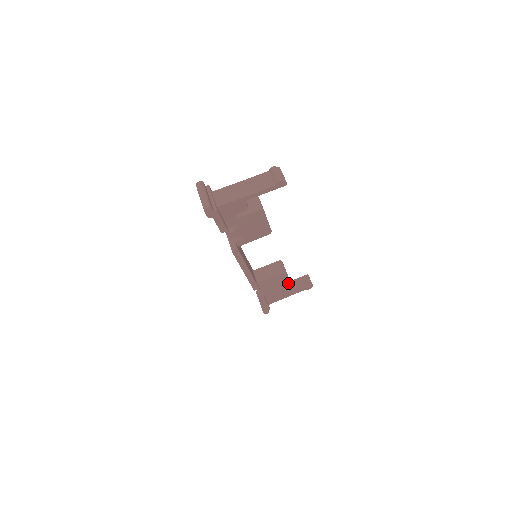
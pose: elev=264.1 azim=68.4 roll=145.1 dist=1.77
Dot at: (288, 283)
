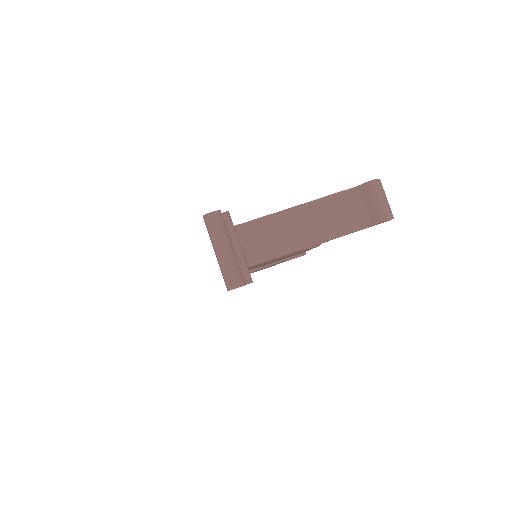
Dot at: occluded
